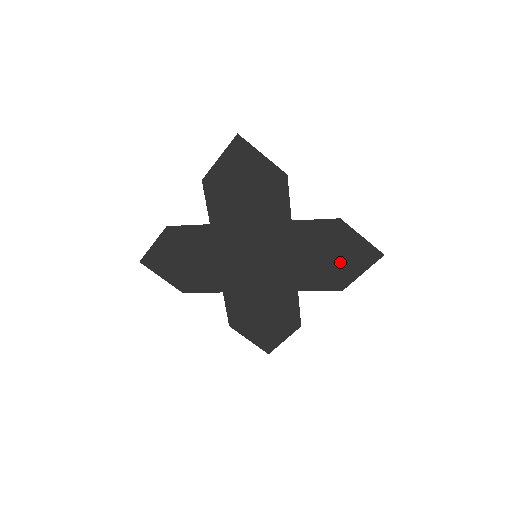
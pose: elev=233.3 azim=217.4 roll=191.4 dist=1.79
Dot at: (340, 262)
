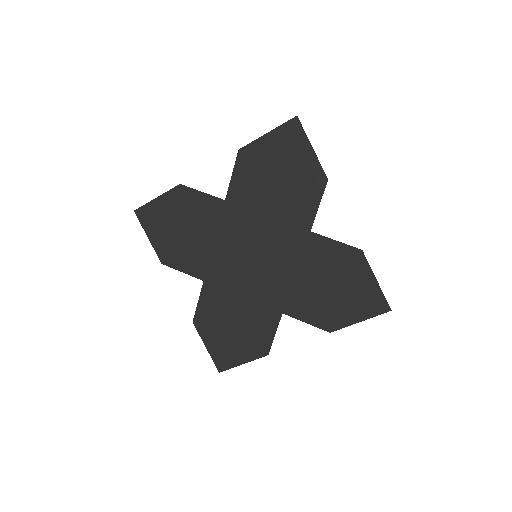
Dot at: (341, 299)
